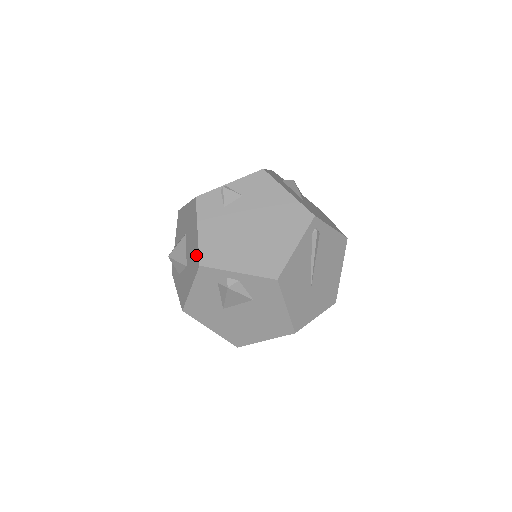
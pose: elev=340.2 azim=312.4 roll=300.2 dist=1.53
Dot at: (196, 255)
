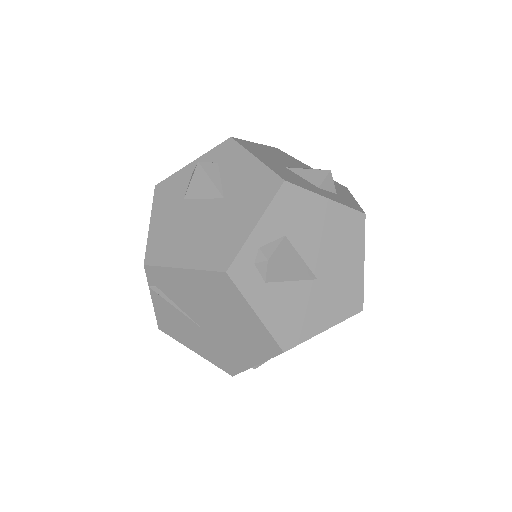
Dot at: occluded
